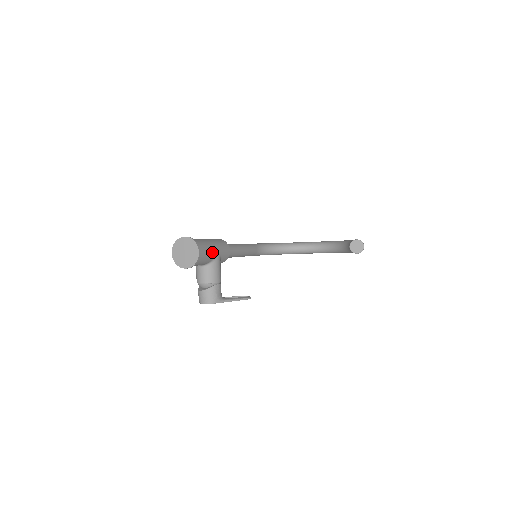
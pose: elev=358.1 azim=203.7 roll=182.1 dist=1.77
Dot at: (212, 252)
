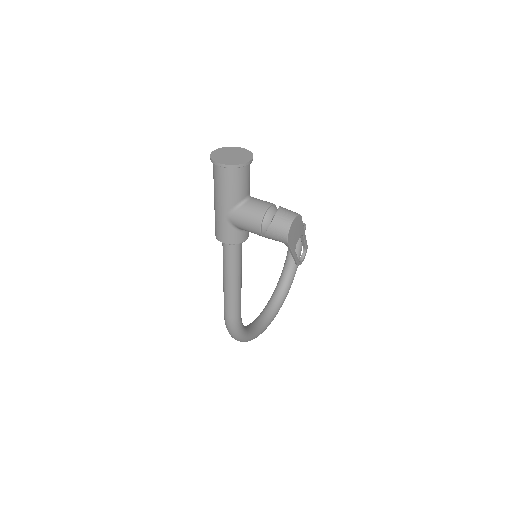
Dot at: occluded
